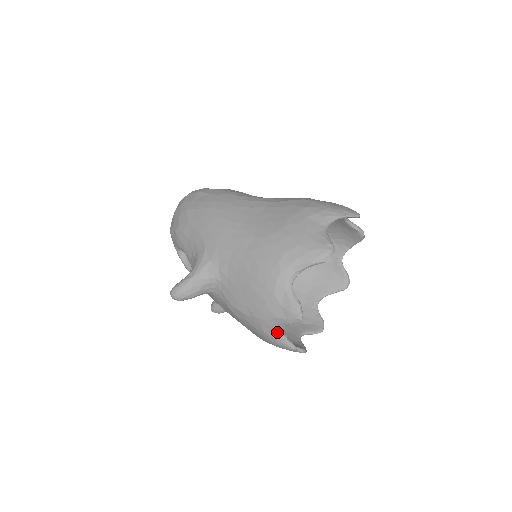
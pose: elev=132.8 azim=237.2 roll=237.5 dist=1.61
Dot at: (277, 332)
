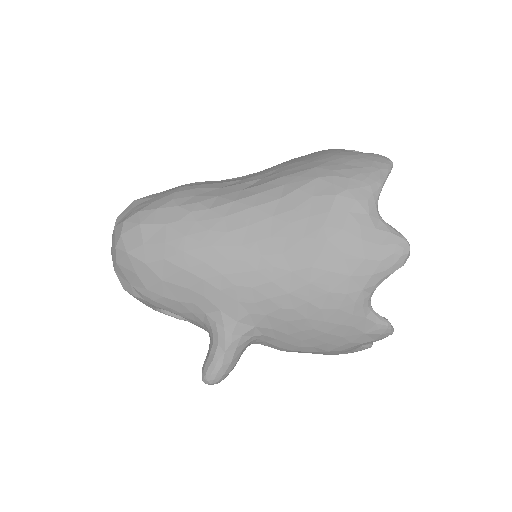
Dot at: (356, 348)
